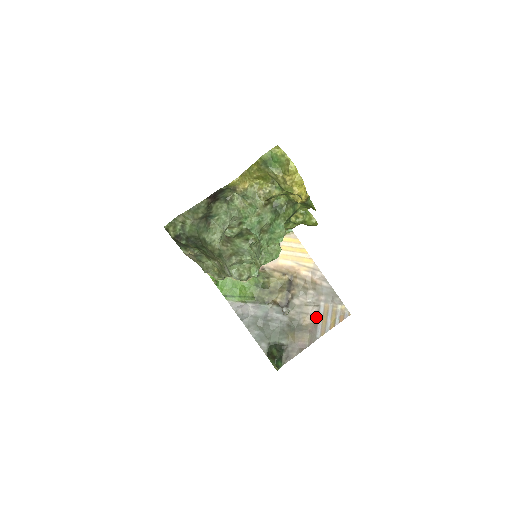
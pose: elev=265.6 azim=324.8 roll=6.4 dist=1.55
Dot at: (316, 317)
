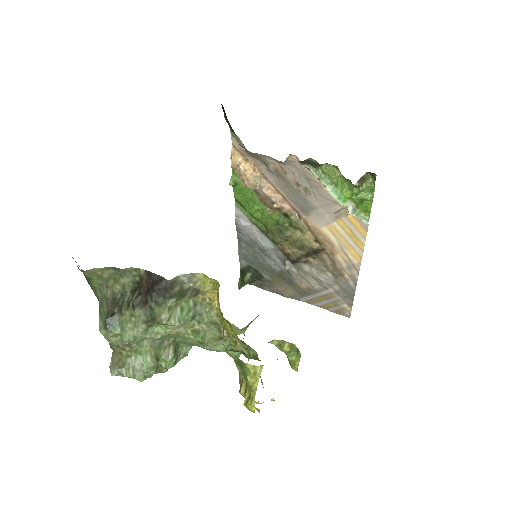
Dot at: (314, 291)
